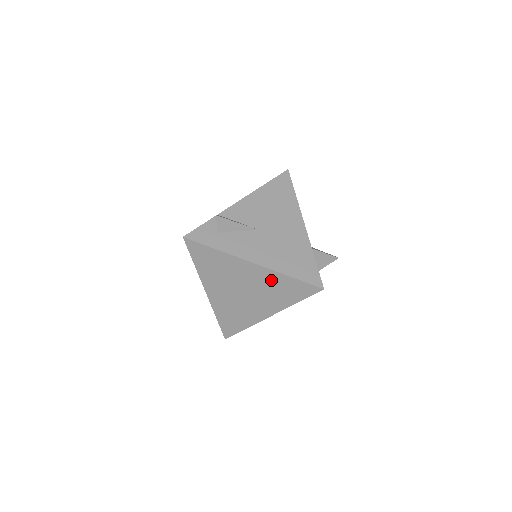
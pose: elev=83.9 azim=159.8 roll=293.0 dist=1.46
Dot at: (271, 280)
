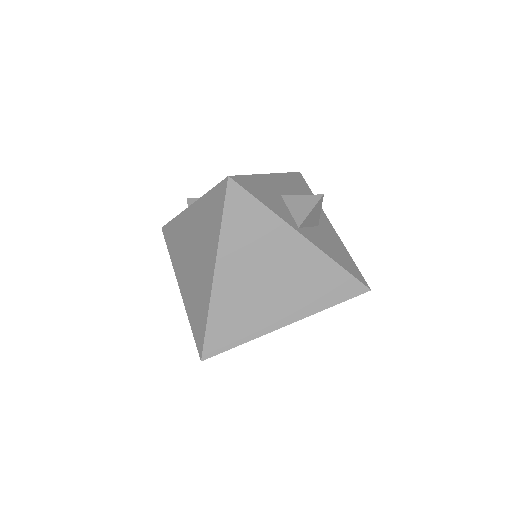
Dot at: (201, 214)
